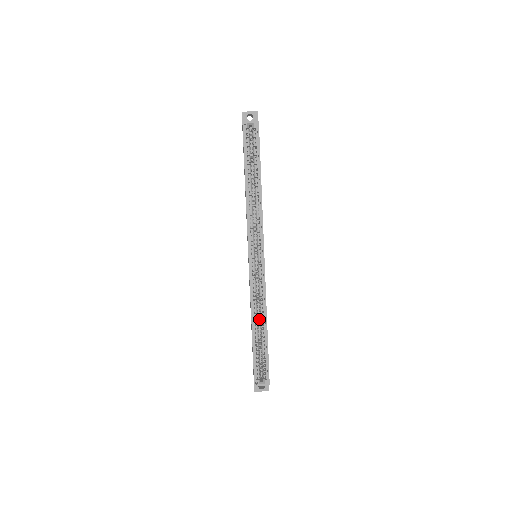
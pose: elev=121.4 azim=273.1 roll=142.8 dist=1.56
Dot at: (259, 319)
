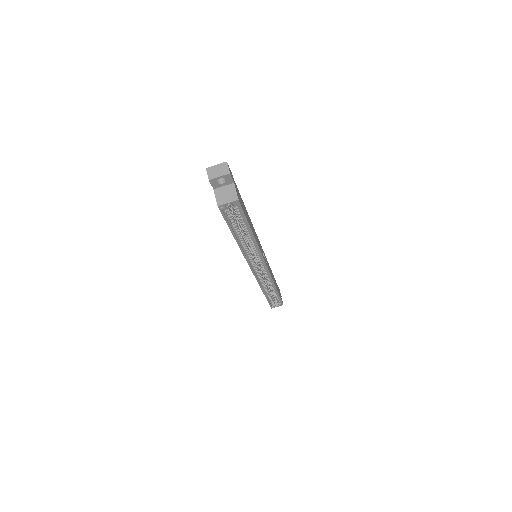
Dot at: (268, 284)
